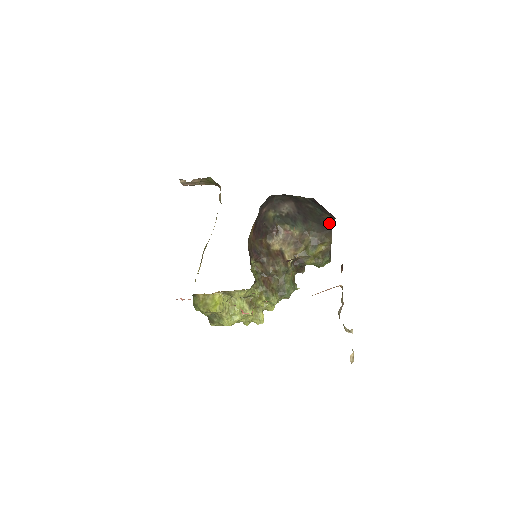
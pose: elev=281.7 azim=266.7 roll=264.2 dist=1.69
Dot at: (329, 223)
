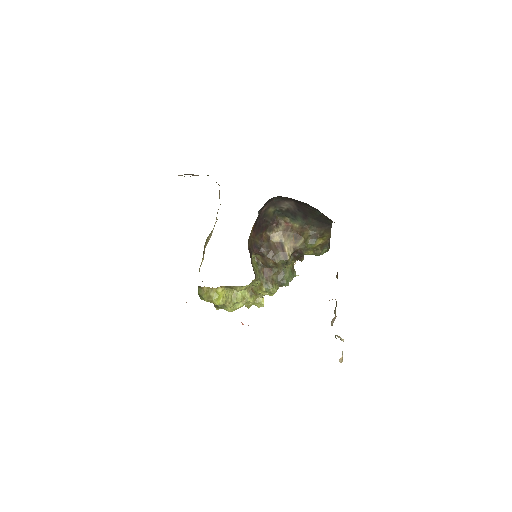
Dot at: (329, 222)
